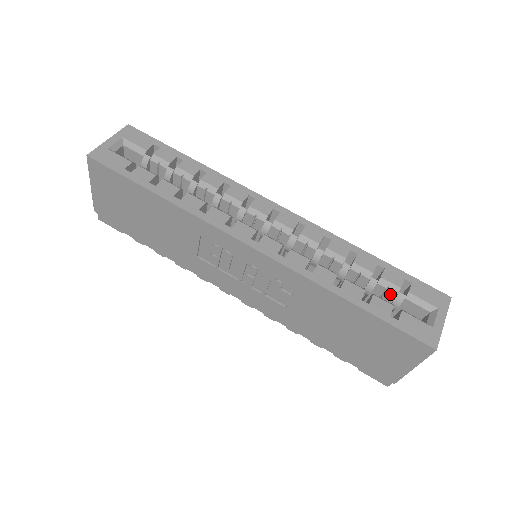
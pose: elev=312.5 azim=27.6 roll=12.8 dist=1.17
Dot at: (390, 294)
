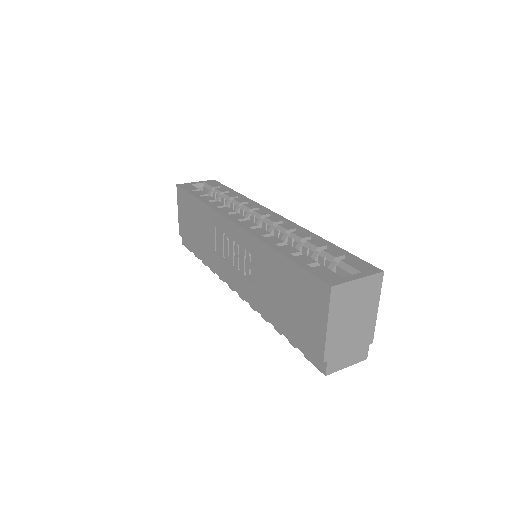
Dot at: (328, 265)
